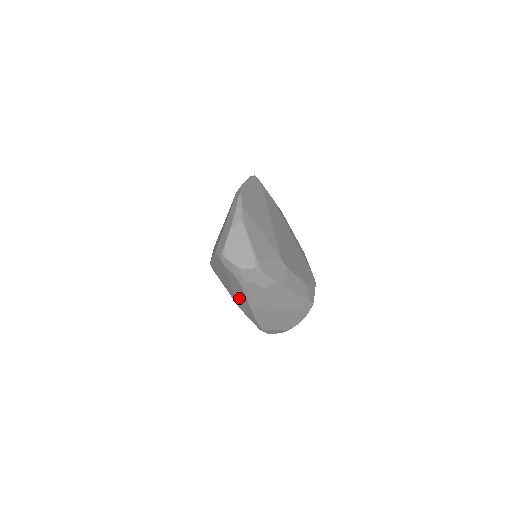
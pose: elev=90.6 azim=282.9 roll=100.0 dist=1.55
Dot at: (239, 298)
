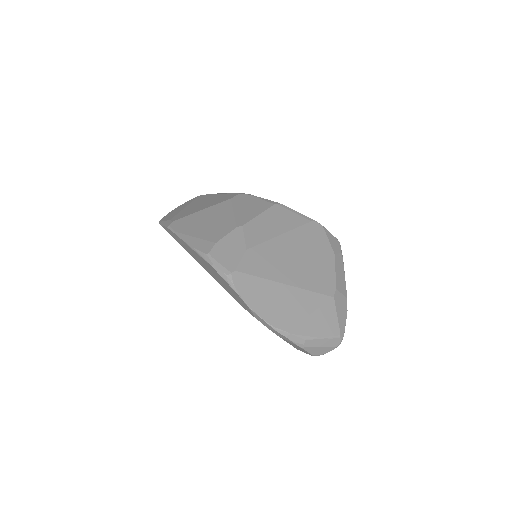
Dot at: occluded
